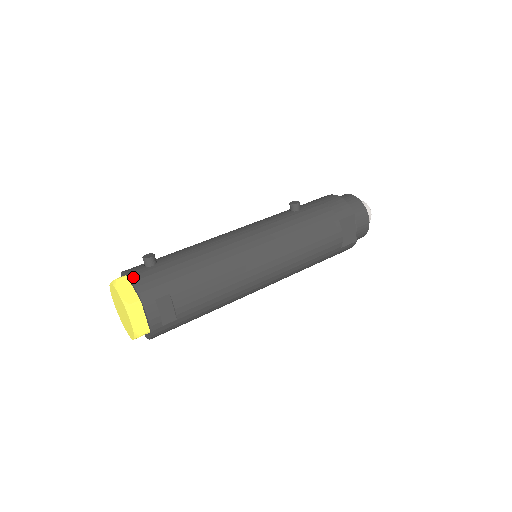
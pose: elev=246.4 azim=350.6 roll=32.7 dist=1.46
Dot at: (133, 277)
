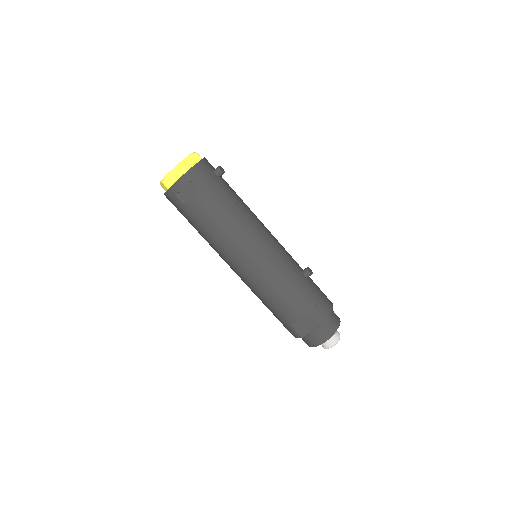
Dot at: (202, 162)
